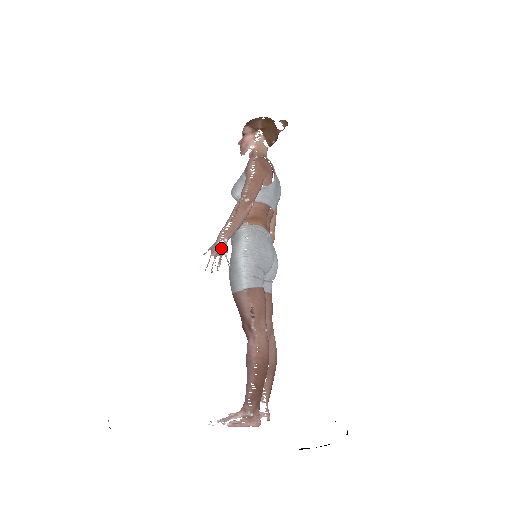
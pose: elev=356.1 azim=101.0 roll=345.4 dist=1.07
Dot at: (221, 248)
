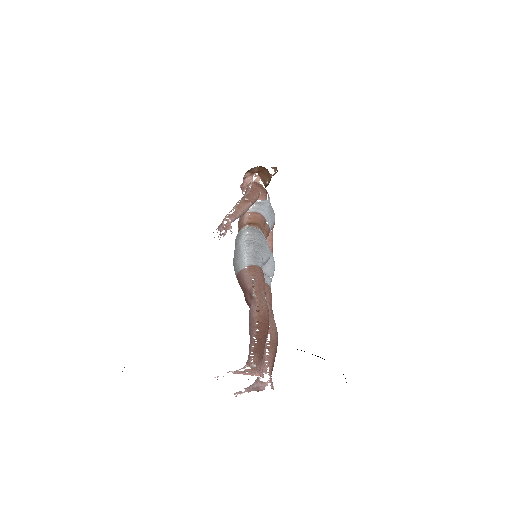
Dot at: (226, 225)
